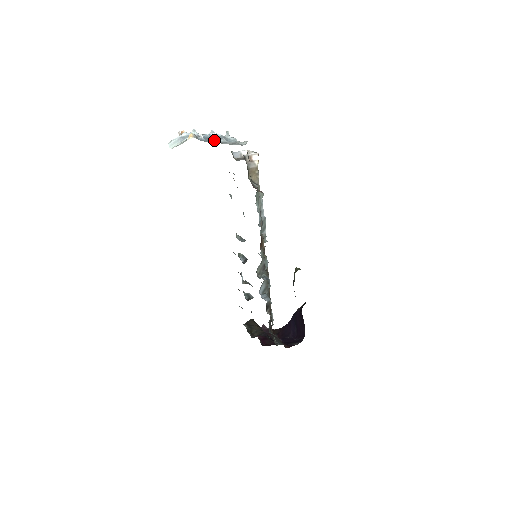
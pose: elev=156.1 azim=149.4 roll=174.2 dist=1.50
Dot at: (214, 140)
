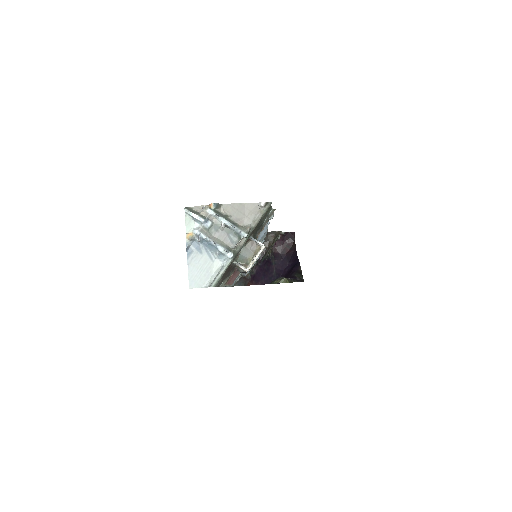
Dot at: (209, 248)
